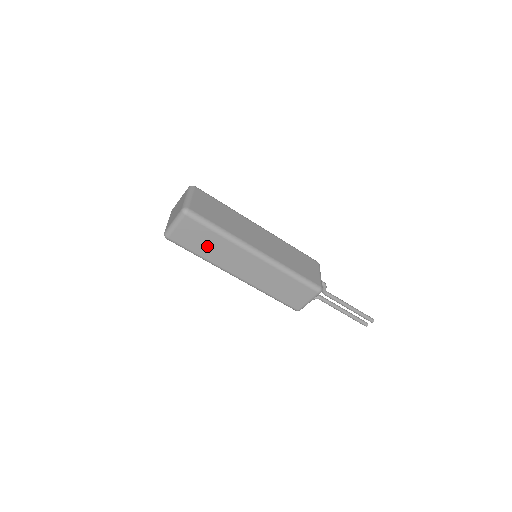
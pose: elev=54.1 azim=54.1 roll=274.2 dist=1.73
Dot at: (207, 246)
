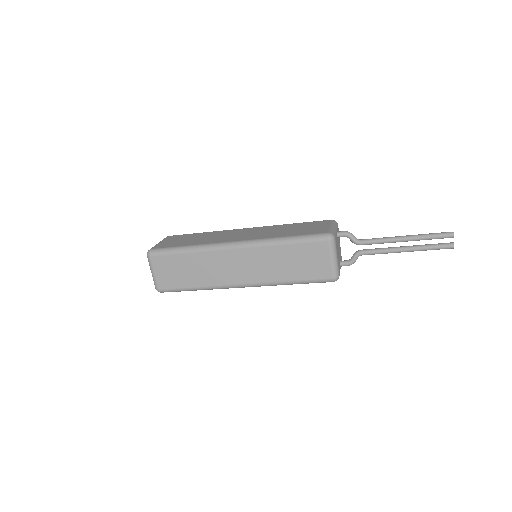
Dot at: (190, 273)
